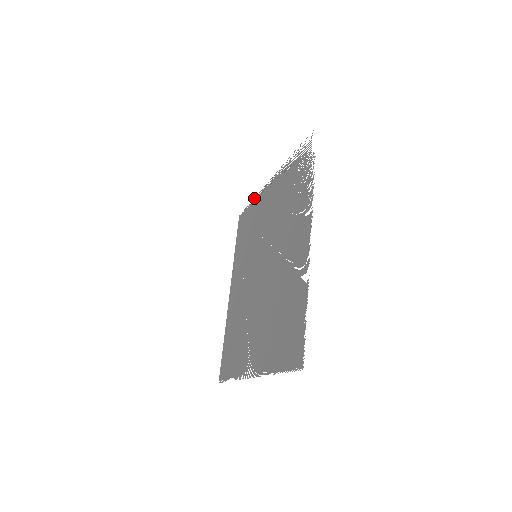
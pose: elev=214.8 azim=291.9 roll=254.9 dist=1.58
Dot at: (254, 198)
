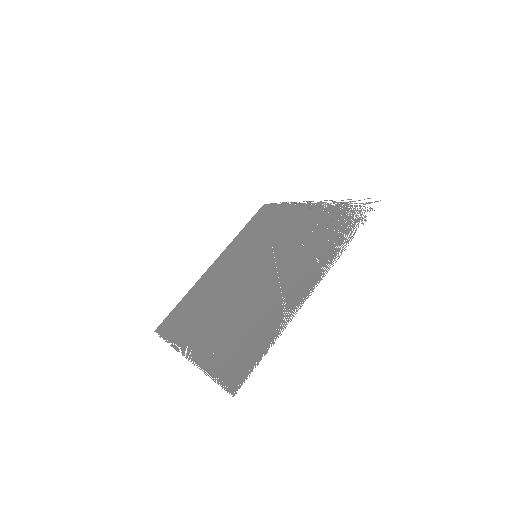
Dot at: (288, 202)
